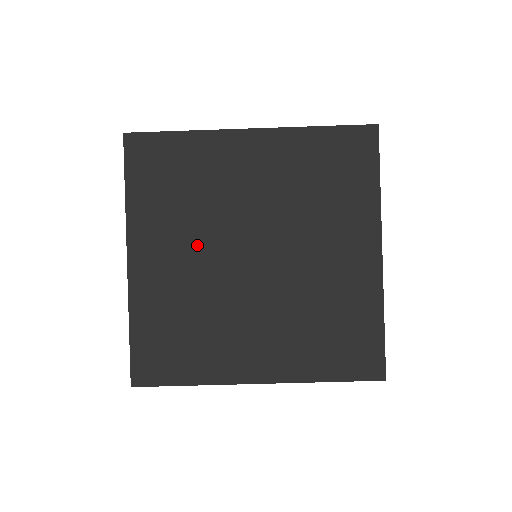
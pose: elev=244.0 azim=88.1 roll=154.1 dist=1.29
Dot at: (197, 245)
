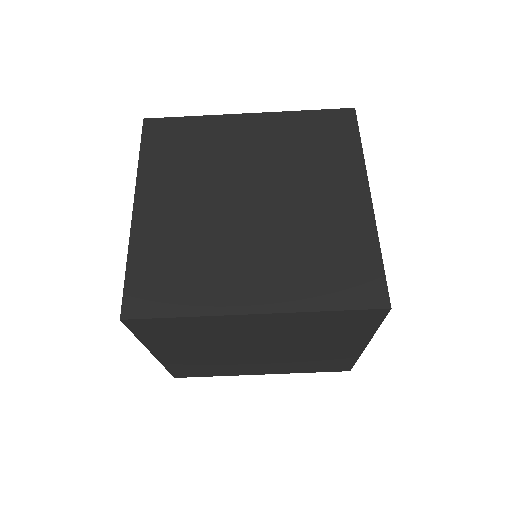
Dot at: (199, 194)
